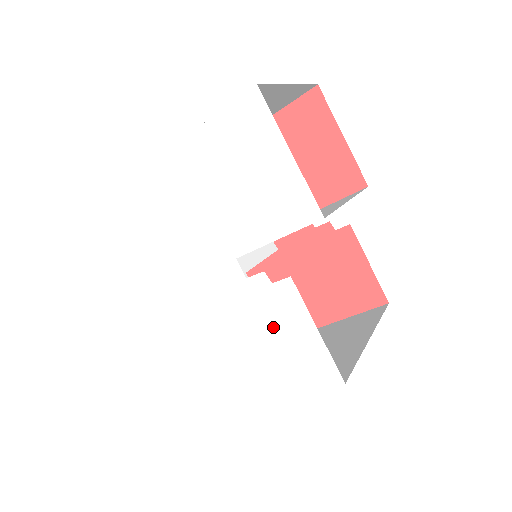
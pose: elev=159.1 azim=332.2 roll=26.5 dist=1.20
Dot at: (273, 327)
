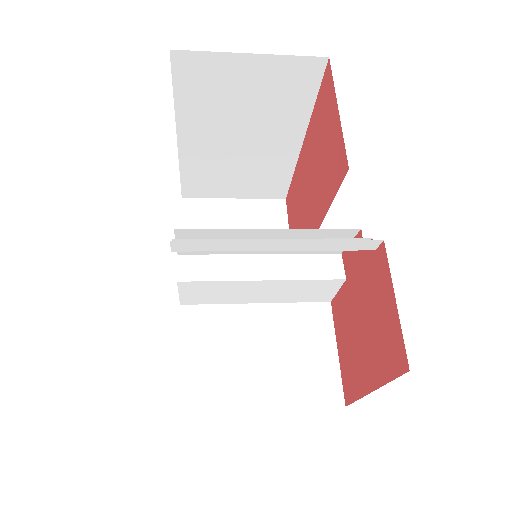
Dot at: occluded
